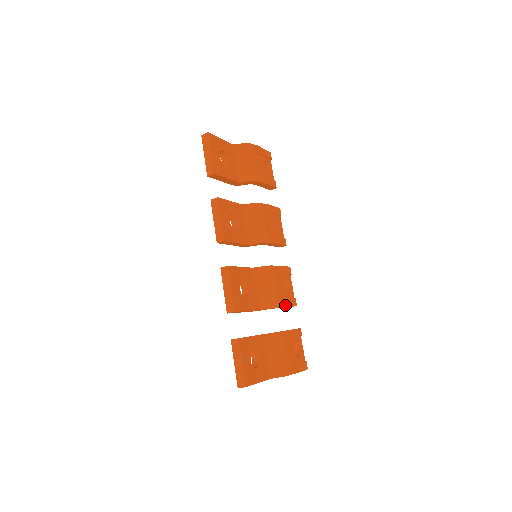
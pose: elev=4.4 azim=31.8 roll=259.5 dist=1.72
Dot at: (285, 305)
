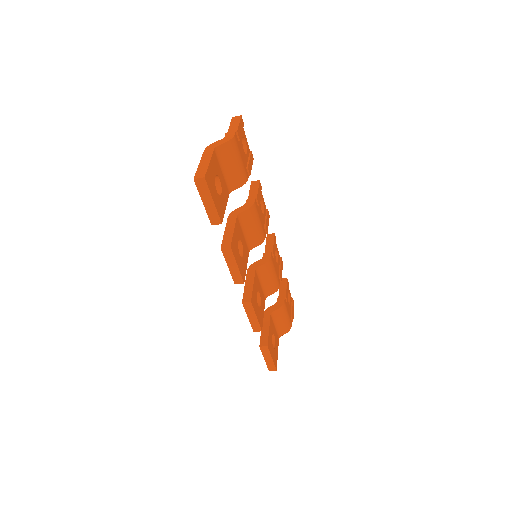
Dot at: (281, 278)
